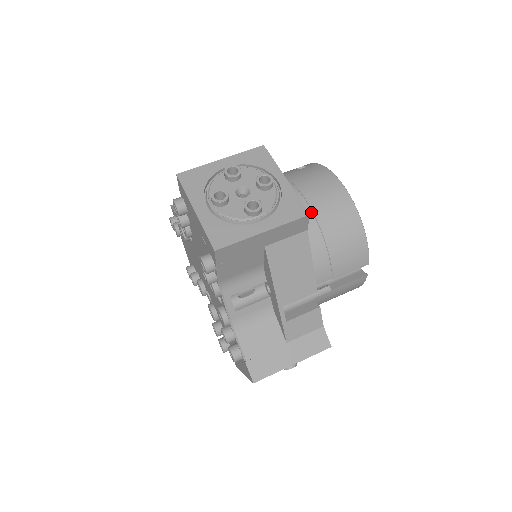
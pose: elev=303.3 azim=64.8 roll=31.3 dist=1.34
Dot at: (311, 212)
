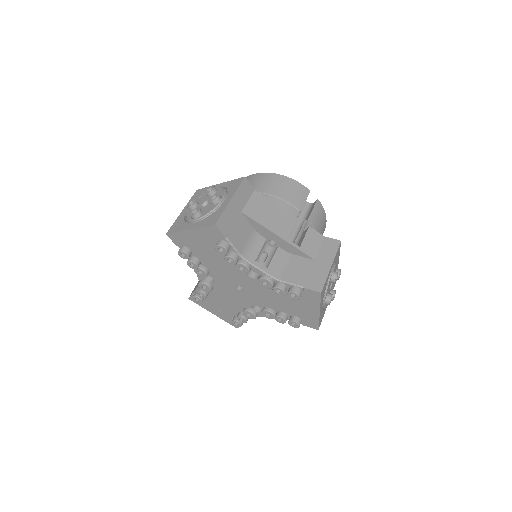
Dot at: occluded
